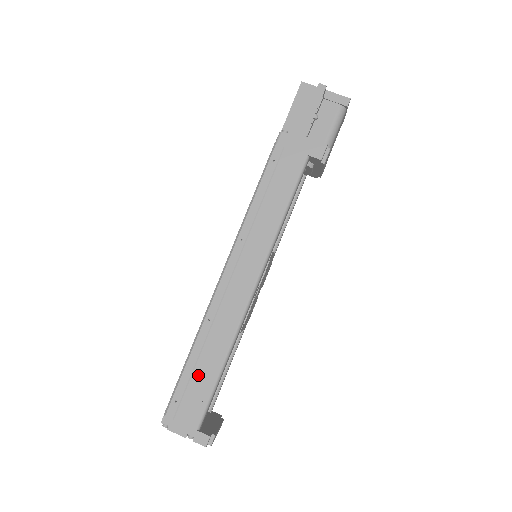
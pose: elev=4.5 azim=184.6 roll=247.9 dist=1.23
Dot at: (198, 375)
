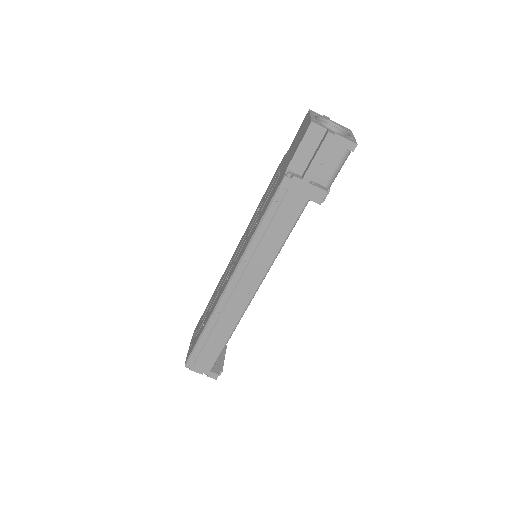
Dot at: (210, 343)
